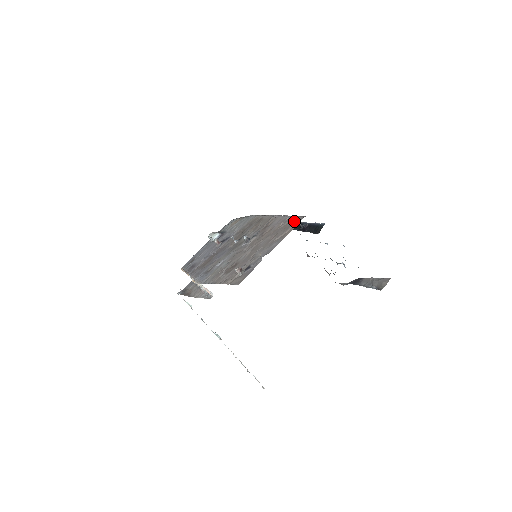
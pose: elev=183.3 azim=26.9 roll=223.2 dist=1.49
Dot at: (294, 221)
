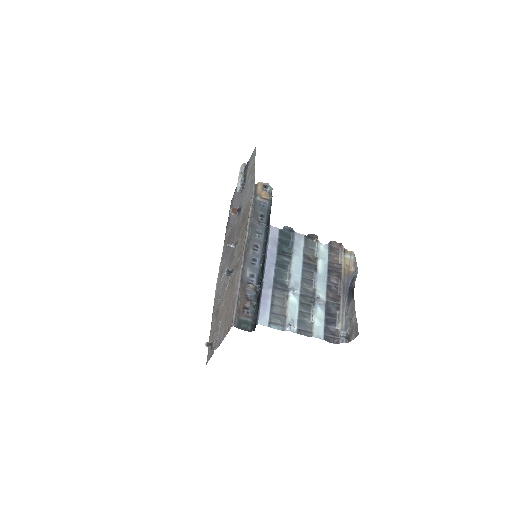
Dot at: (231, 317)
